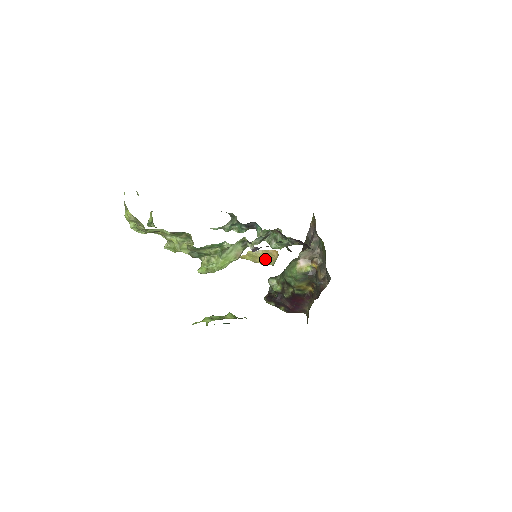
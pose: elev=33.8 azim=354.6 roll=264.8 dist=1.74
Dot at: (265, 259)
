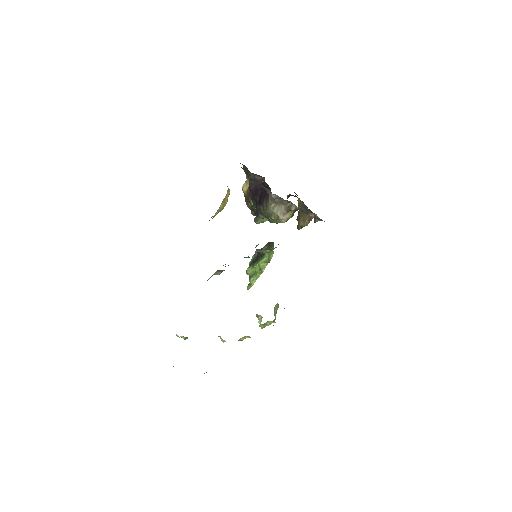
Dot at: (225, 203)
